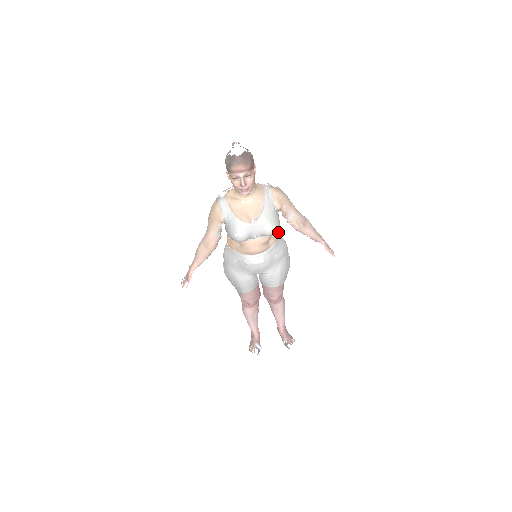
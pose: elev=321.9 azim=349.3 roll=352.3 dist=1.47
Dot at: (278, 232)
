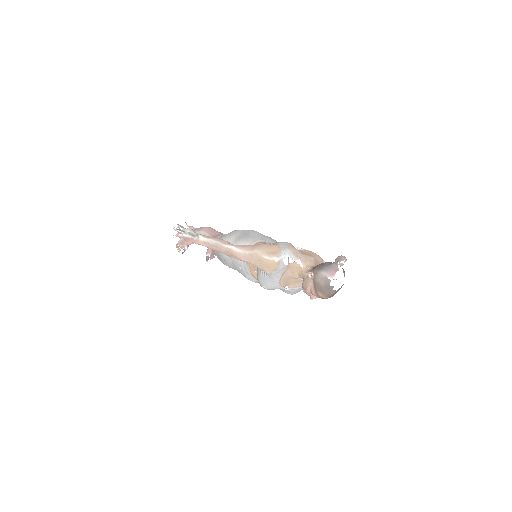
Dot at: occluded
